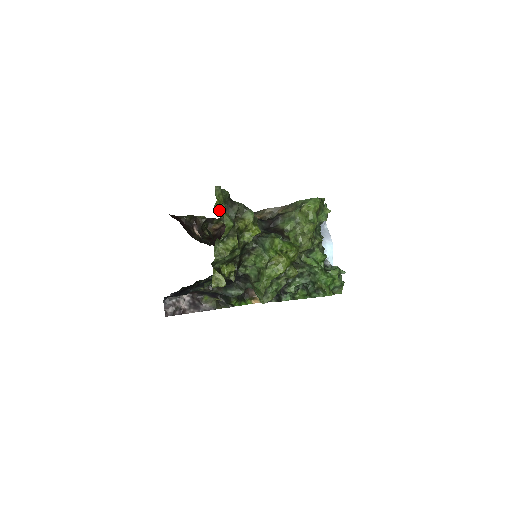
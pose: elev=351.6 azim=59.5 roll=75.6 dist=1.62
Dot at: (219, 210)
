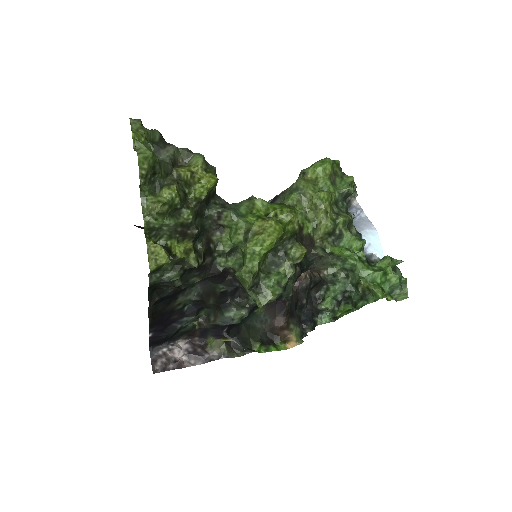
Dot at: occluded
